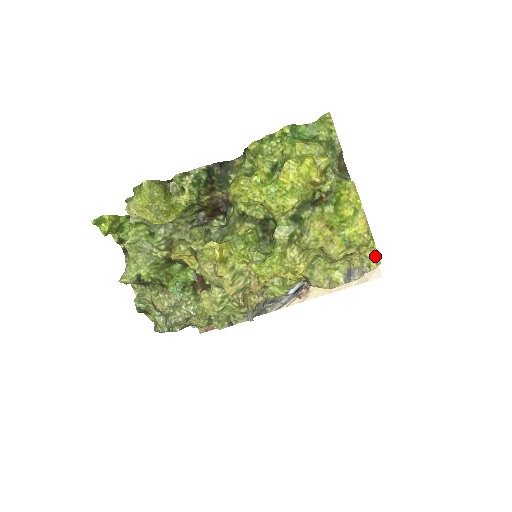
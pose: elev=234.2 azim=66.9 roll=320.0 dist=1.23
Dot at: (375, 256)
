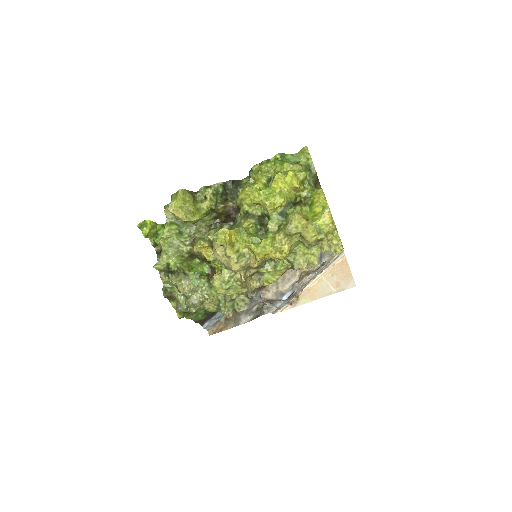
Dot at: (339, 243)
